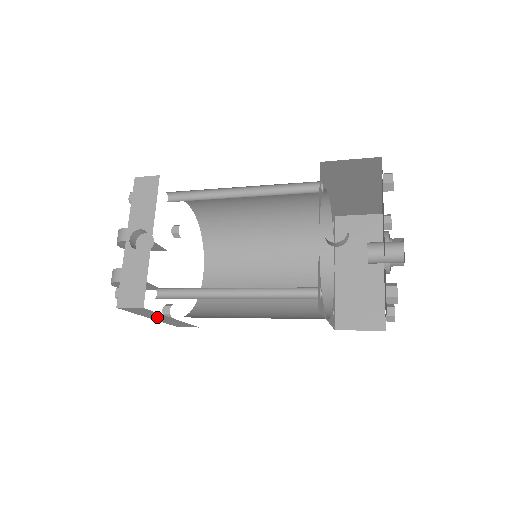
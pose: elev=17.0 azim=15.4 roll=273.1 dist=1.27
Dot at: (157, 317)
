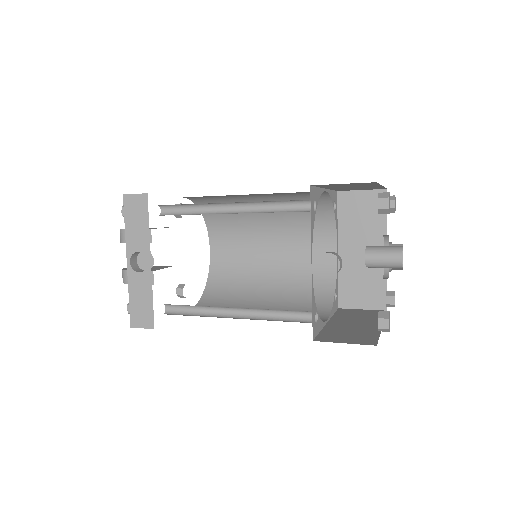
Dot at: occluded
